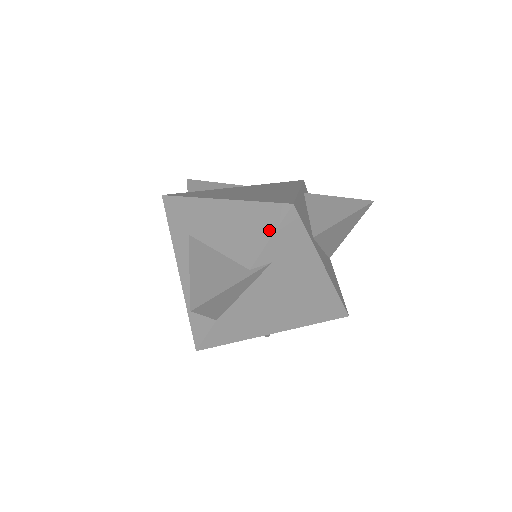
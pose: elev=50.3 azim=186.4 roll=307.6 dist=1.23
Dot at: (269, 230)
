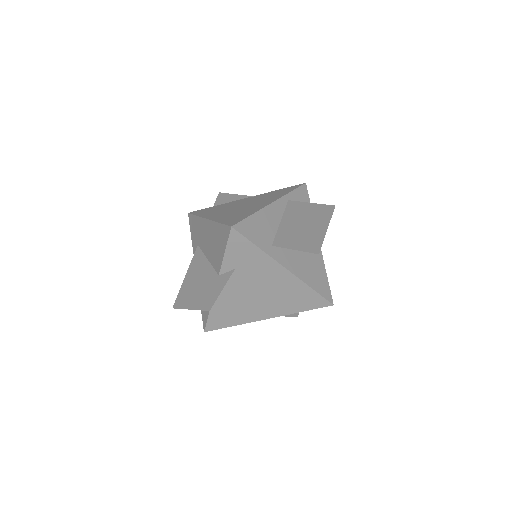
Dot at: (224, 246)
